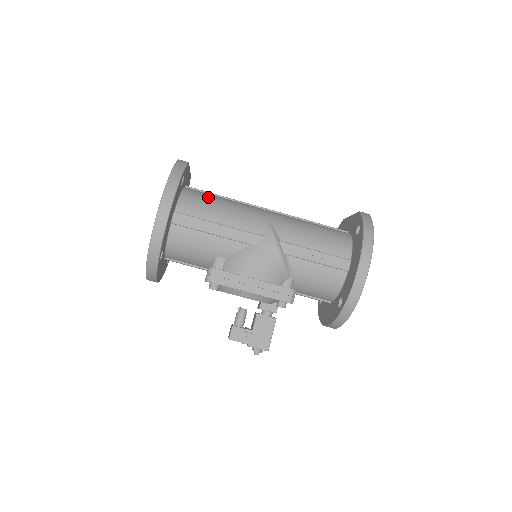
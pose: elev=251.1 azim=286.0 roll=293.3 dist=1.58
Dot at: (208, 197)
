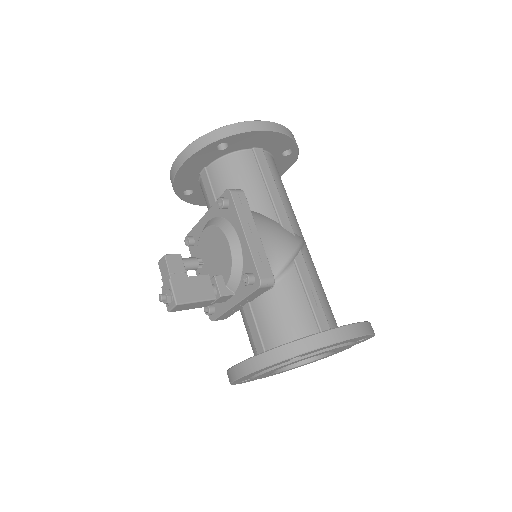
Dot at: occluded
